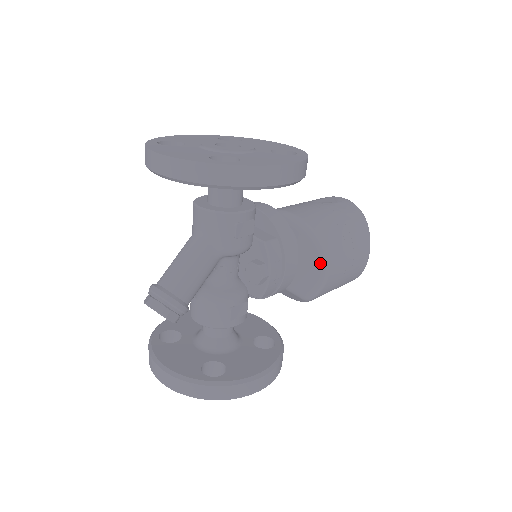
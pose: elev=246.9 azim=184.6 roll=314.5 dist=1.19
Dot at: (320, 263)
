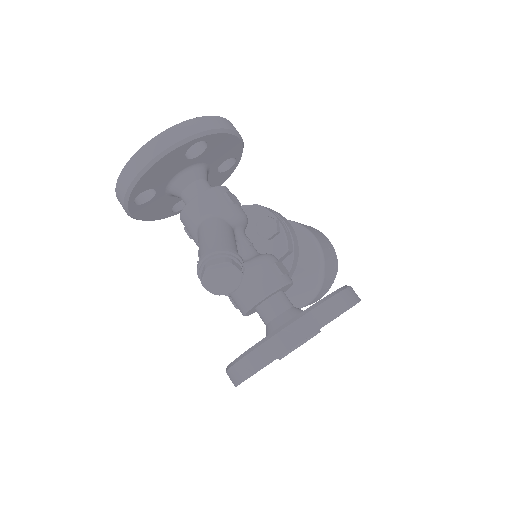
Dot at: (303, 233)
